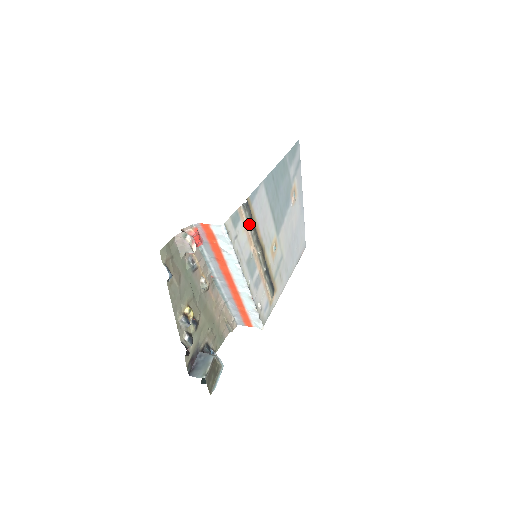
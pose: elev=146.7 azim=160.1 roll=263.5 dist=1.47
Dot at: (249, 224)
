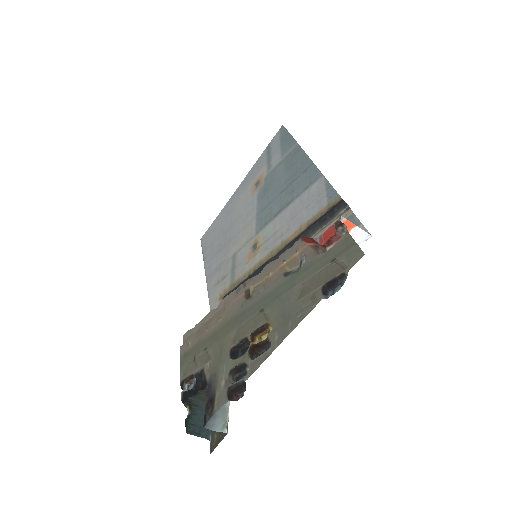
Dot at: (322, 228)
